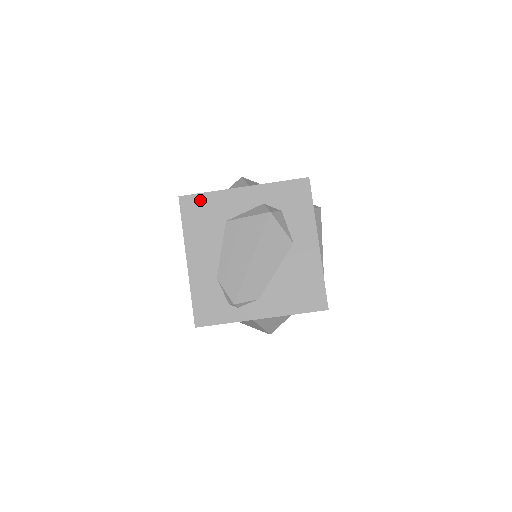
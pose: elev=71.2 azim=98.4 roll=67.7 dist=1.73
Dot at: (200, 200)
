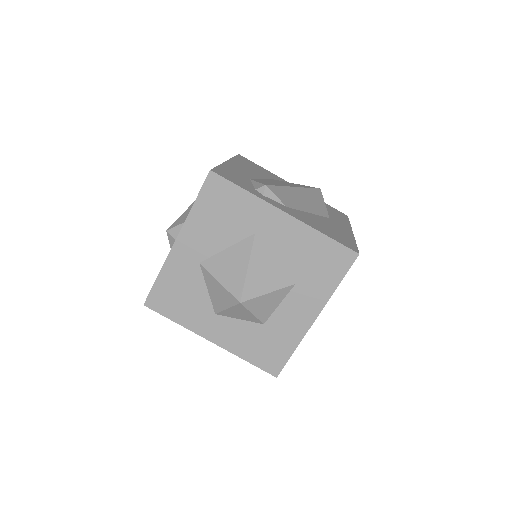
Dot at: (256, 165)
